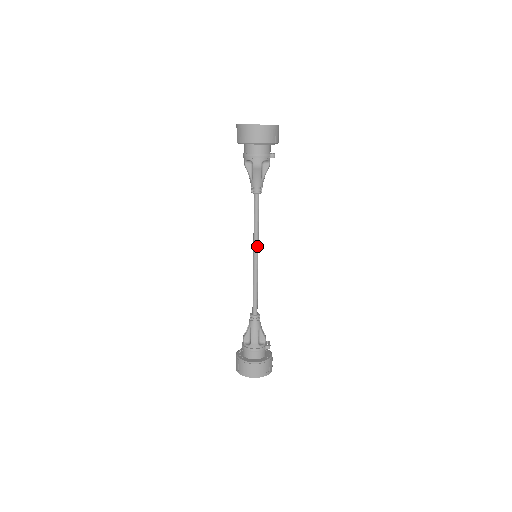
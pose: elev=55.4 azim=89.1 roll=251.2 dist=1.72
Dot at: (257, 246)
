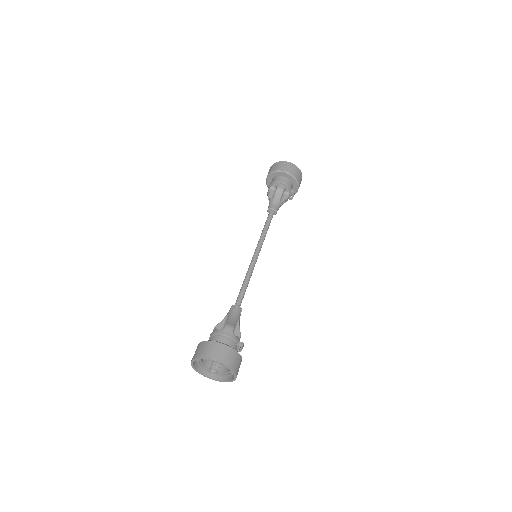
Dot at: (260, 247)
